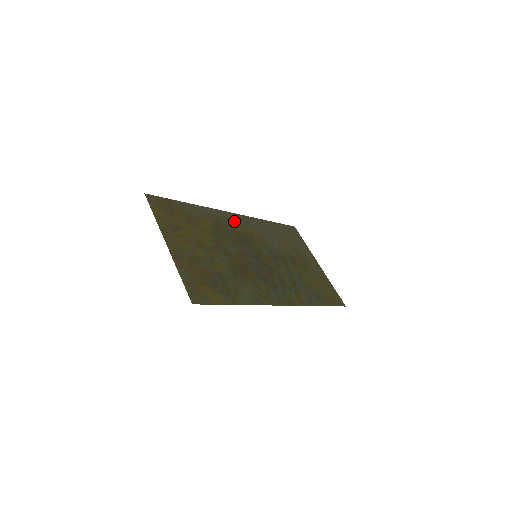
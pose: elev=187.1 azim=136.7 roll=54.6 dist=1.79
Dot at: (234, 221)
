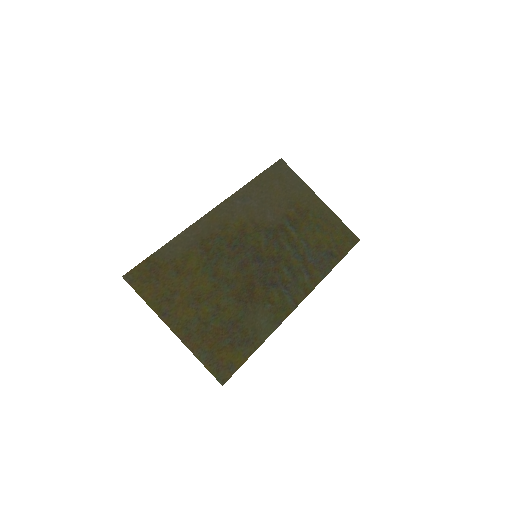
Dot at: (218, 222)
